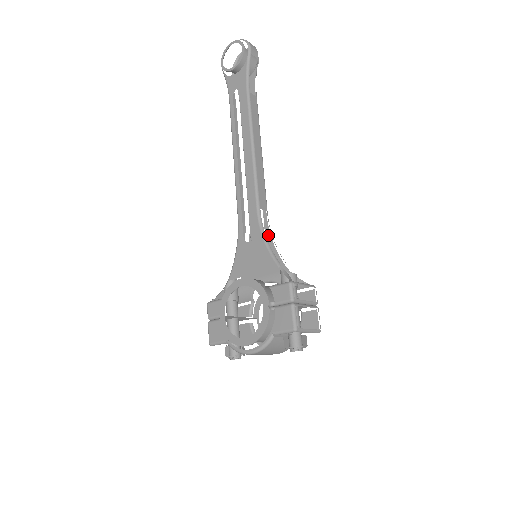
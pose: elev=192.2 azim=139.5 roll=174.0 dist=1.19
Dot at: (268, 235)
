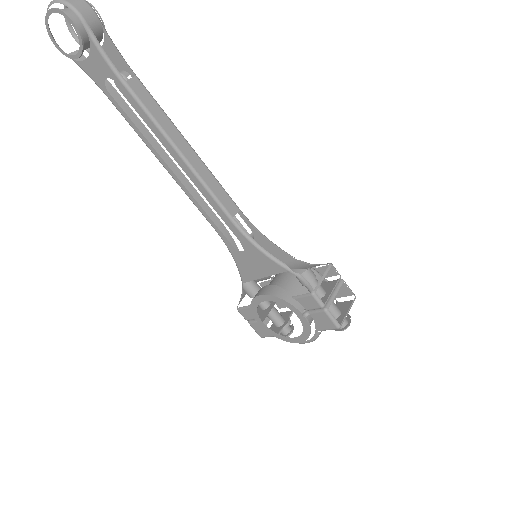
Dot at: (255, 231)
